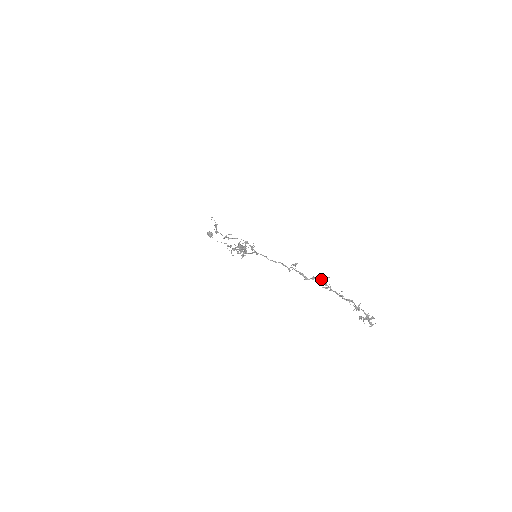
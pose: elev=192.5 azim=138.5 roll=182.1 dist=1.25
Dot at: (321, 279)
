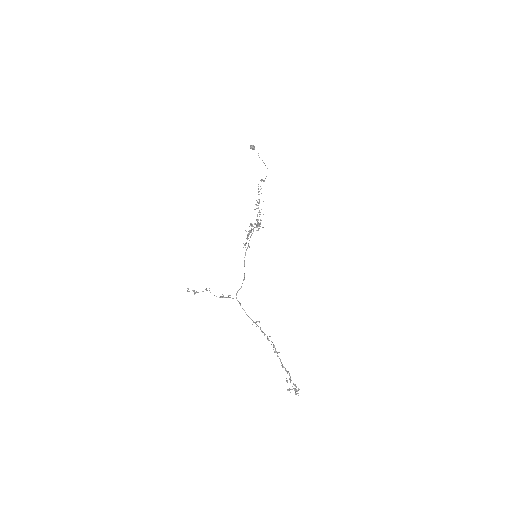
Dot at: (273, 344)
